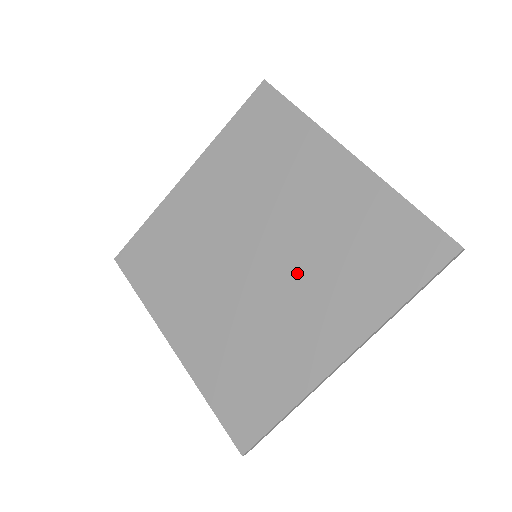
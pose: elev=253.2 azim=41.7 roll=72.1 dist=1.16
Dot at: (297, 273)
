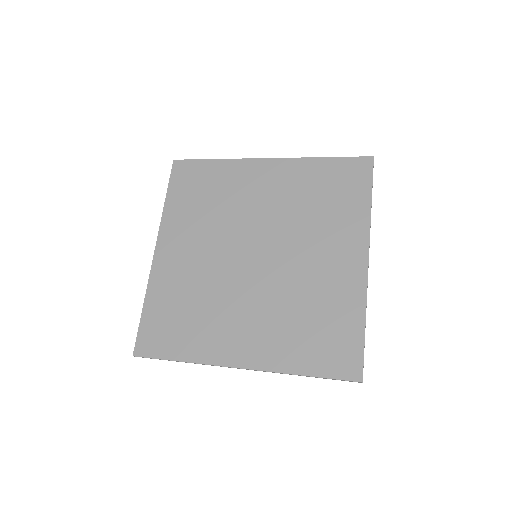
Dot at: (294, 241)
